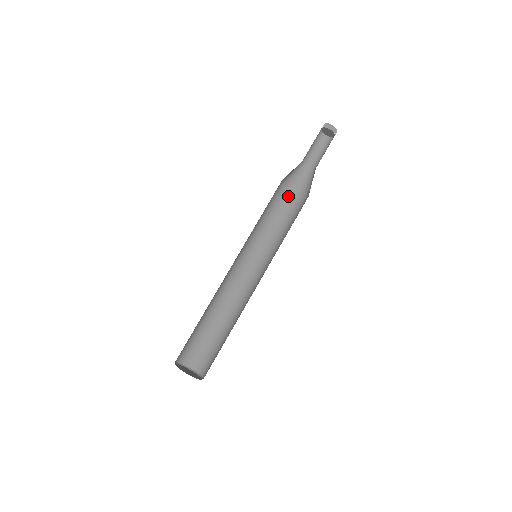
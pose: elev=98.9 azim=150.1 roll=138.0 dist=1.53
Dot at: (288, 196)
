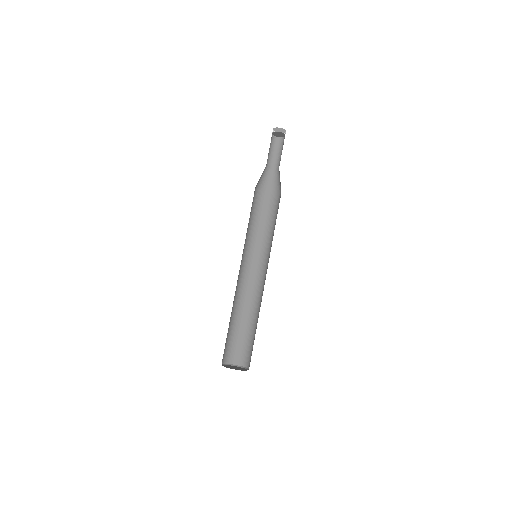
Dot at: (276, 199)
